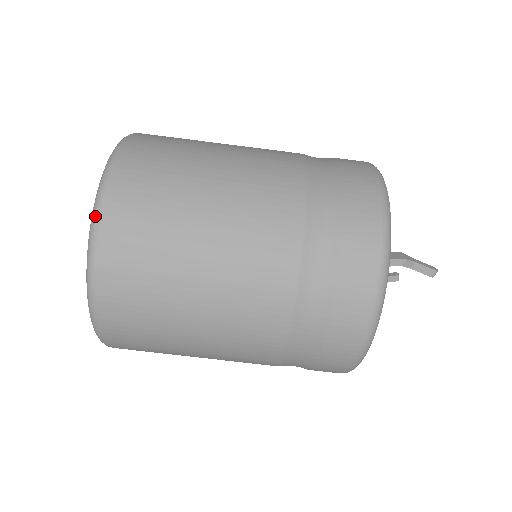
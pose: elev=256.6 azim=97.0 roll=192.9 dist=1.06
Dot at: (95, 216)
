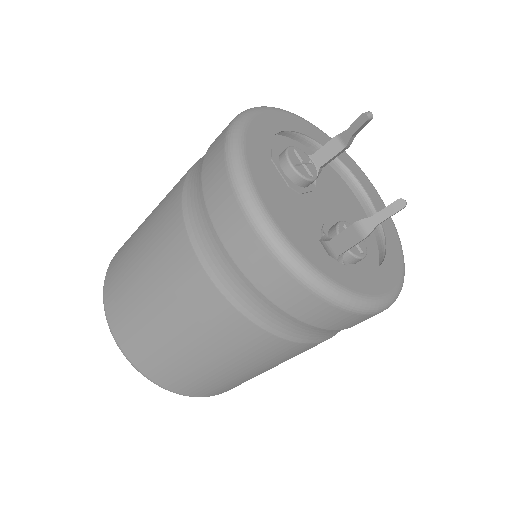
Dot at: occluded
